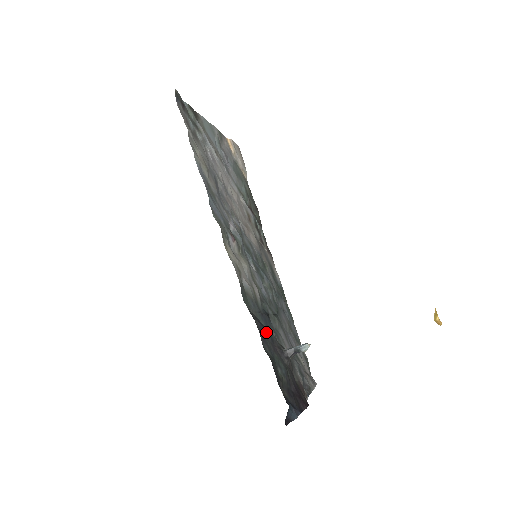
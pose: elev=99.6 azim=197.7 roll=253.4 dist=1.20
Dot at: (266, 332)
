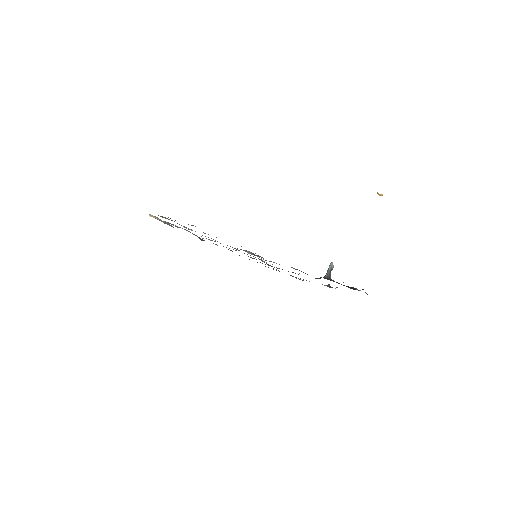
Dot at: occluded
